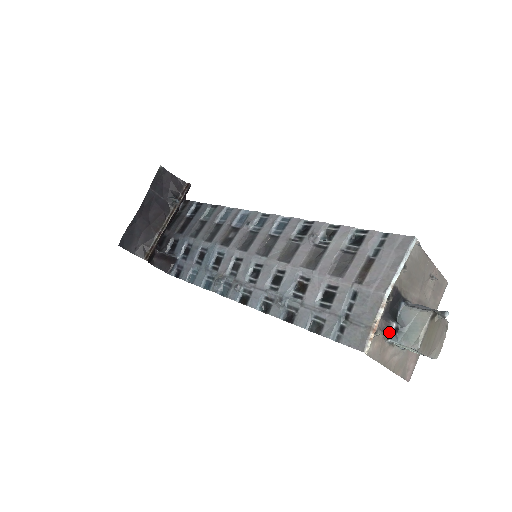
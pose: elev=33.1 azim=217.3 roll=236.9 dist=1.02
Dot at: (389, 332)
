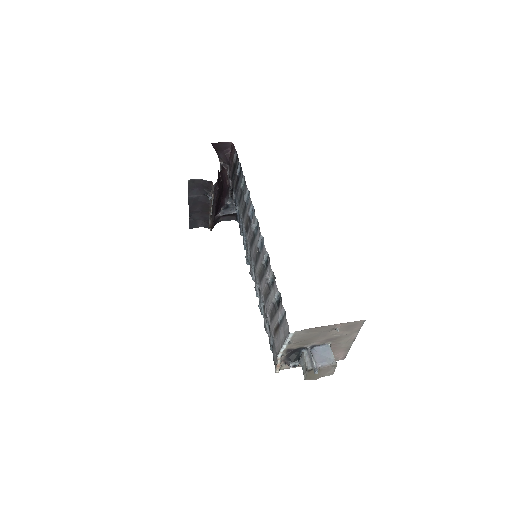
Dot at: occluded
